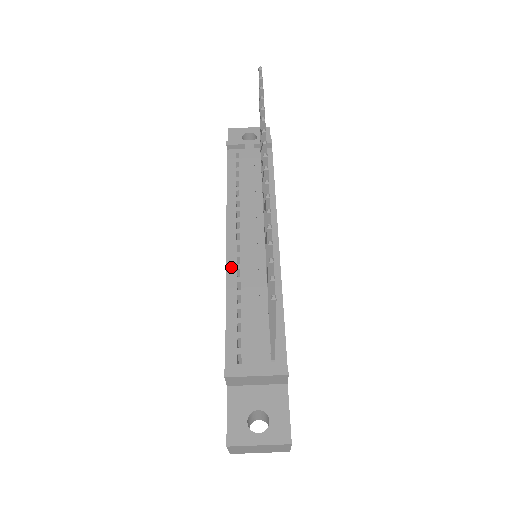
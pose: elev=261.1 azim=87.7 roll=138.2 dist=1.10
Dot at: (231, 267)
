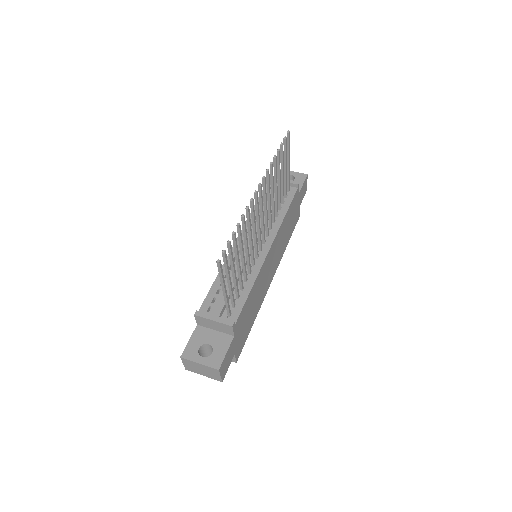
Dot at: occluded
